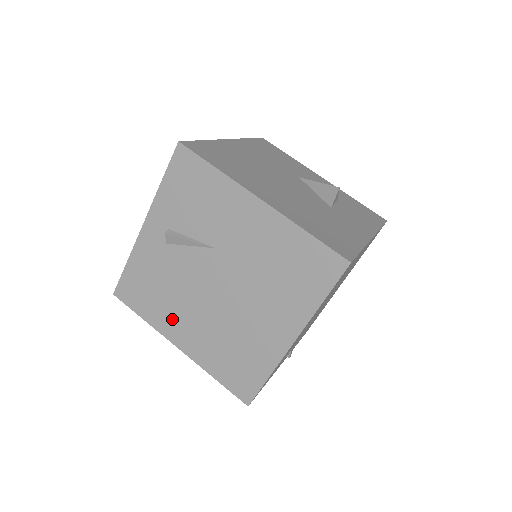
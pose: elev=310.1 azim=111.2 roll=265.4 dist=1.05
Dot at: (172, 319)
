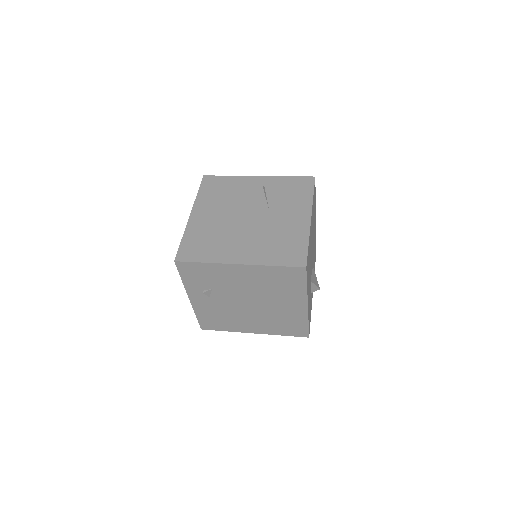
Dot at: (208, 206)
